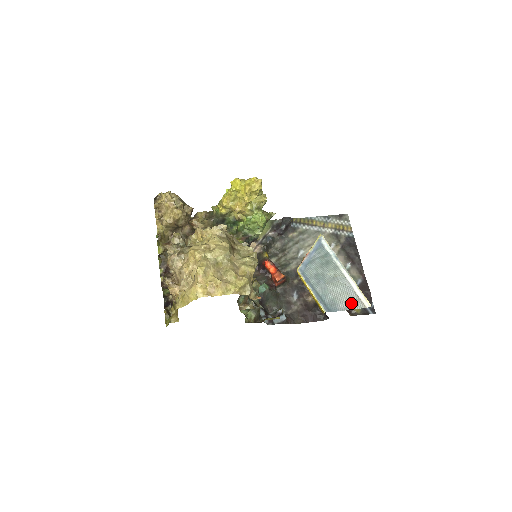
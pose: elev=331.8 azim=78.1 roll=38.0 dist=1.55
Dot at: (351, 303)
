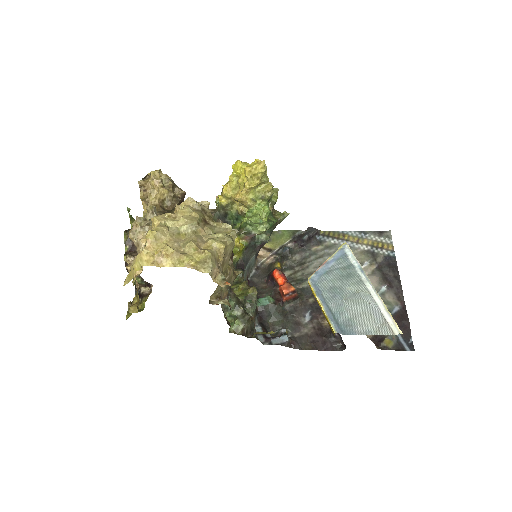
Dot at: (374, 327)
